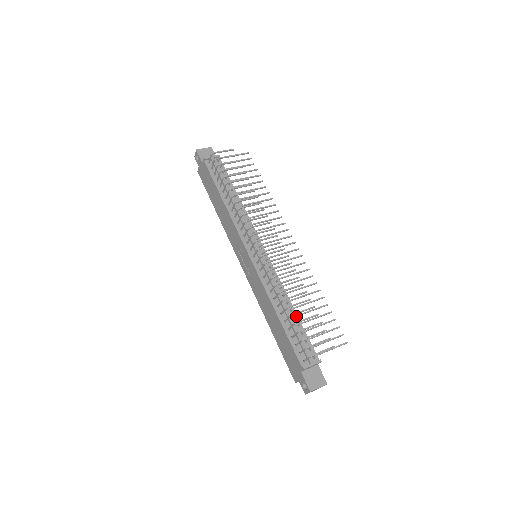
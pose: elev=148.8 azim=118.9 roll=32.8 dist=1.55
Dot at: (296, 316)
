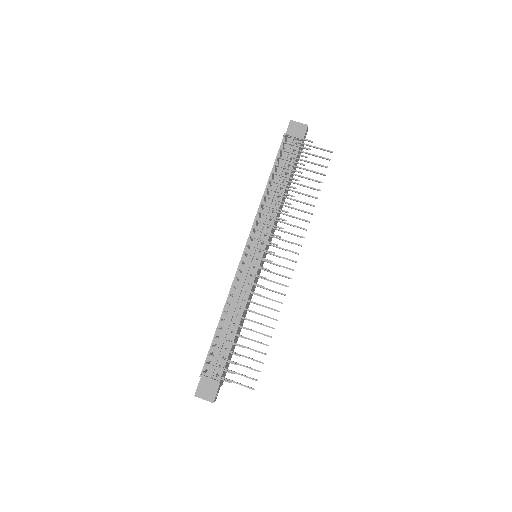
Dot at: occluded
